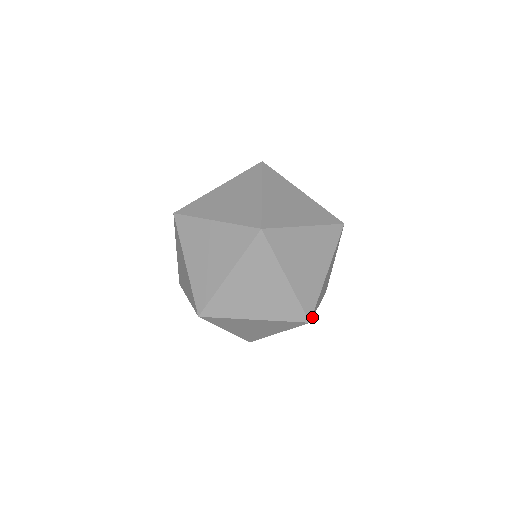
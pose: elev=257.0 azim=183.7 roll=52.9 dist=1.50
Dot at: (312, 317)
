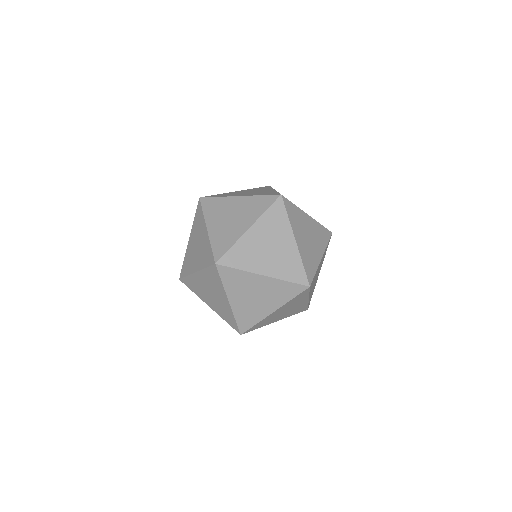
Dot at: (310, 288)
